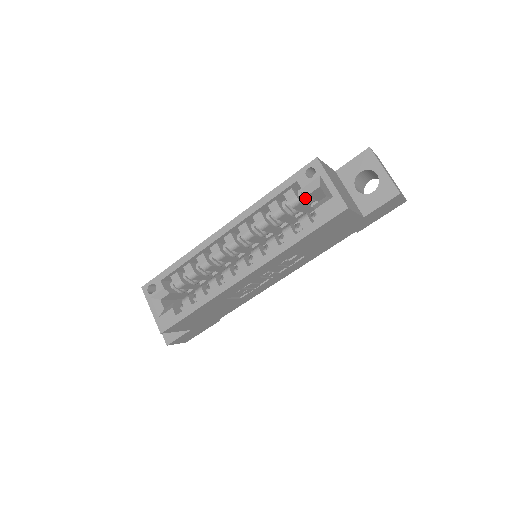
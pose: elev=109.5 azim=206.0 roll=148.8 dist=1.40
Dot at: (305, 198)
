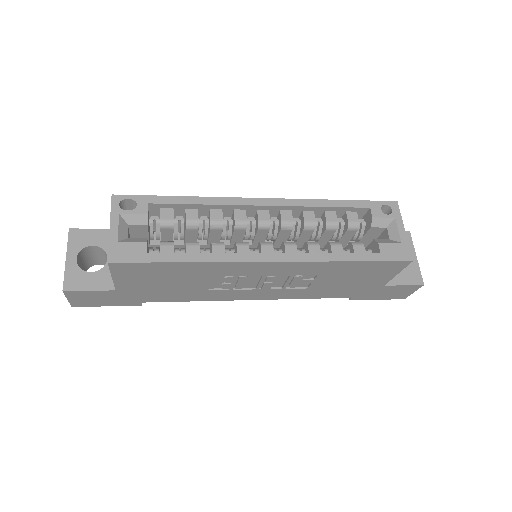
Dot at: (358, 230)
